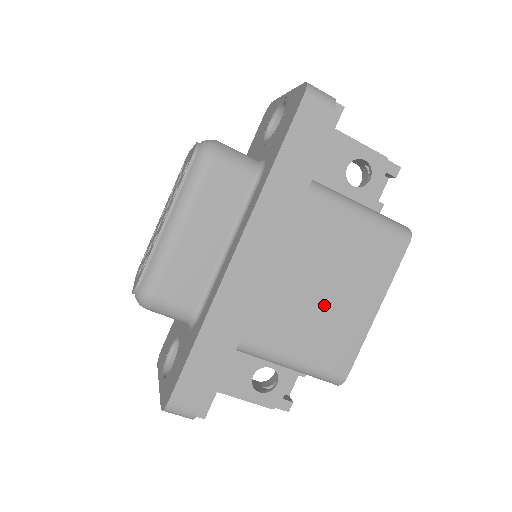
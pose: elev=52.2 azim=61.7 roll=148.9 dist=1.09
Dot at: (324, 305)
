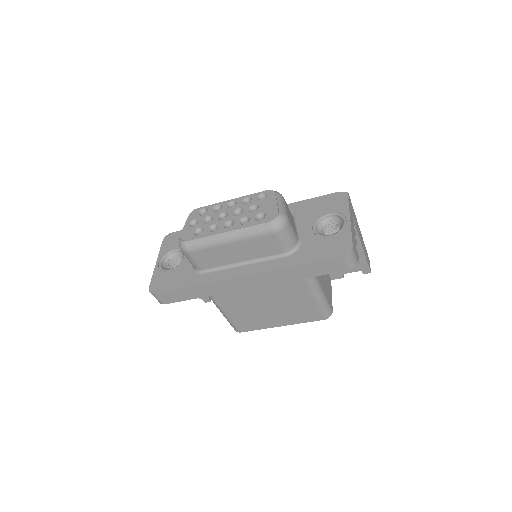
Dot at: (260, 309)
